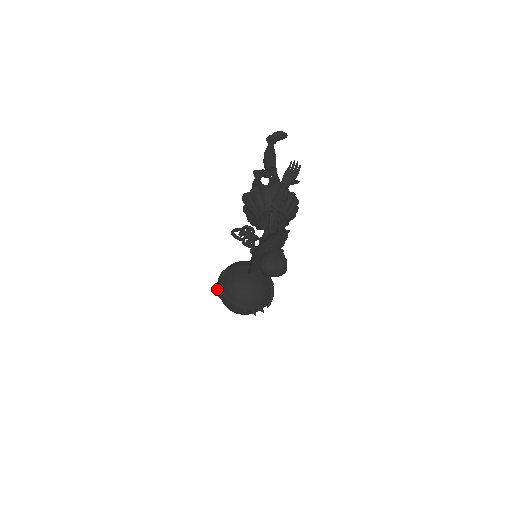
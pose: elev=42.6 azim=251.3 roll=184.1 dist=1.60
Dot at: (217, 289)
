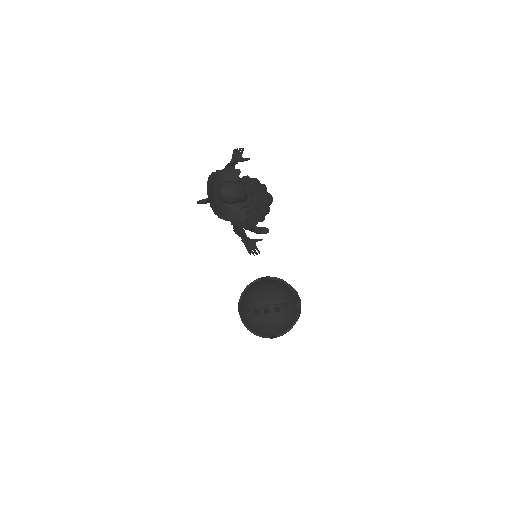
Dot at: (240, 317)
